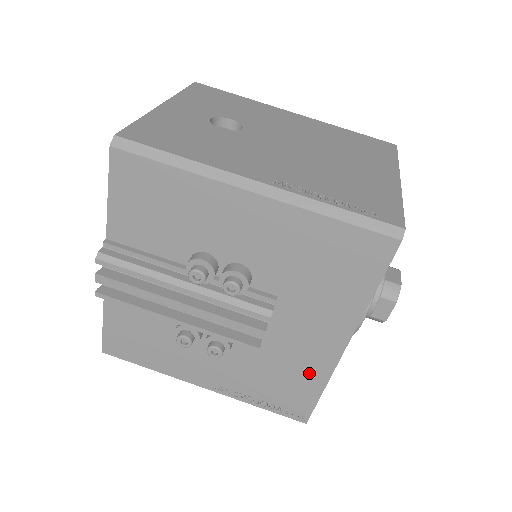
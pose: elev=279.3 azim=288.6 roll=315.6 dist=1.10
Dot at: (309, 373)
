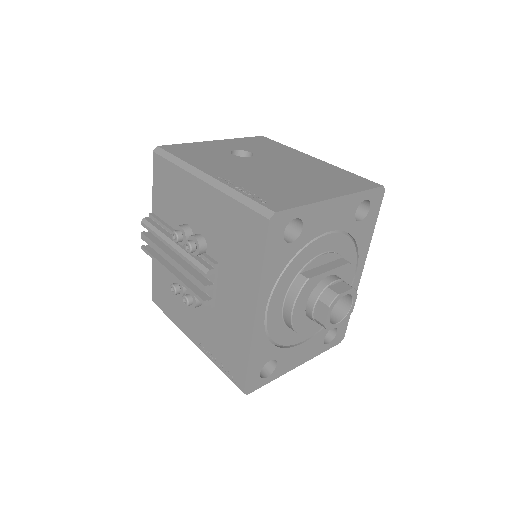
Dot at: (240, 338)
